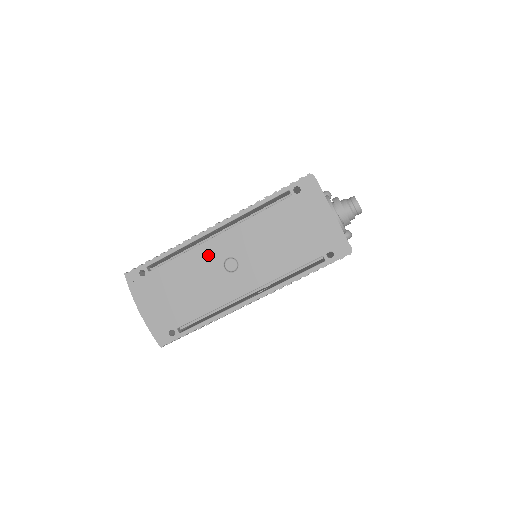
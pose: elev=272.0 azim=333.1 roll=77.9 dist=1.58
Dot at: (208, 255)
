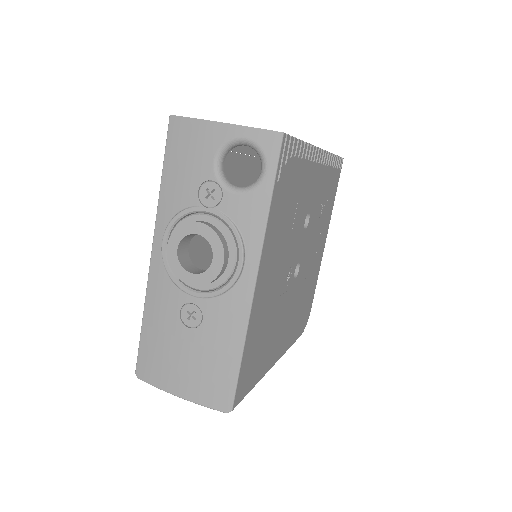
Dot at: occluded
